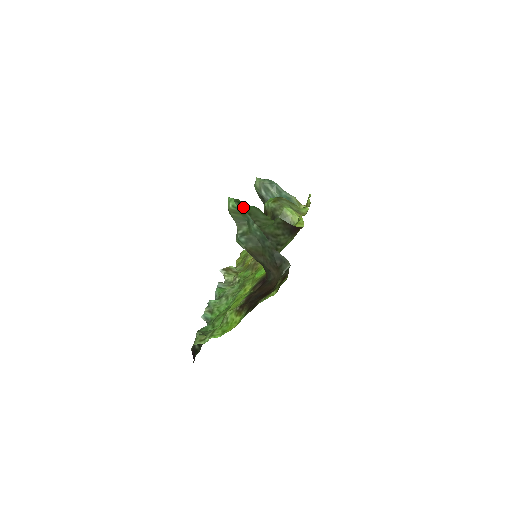
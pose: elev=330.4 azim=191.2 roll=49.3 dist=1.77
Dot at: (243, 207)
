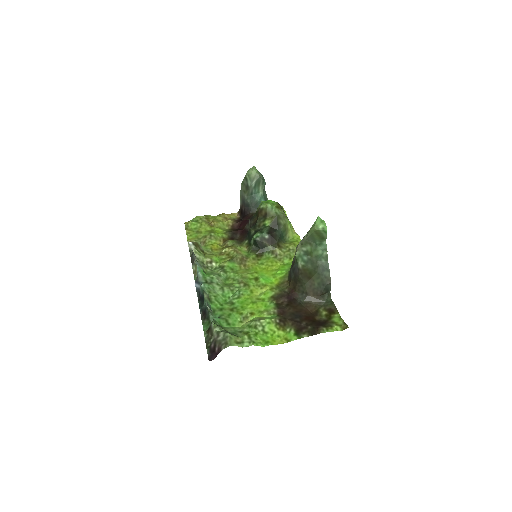
Dot at: occluded
